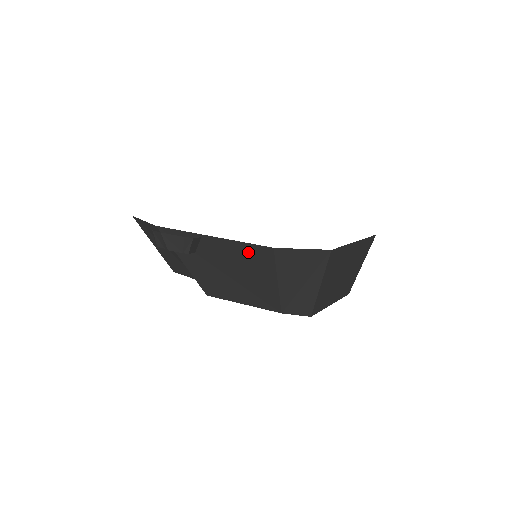
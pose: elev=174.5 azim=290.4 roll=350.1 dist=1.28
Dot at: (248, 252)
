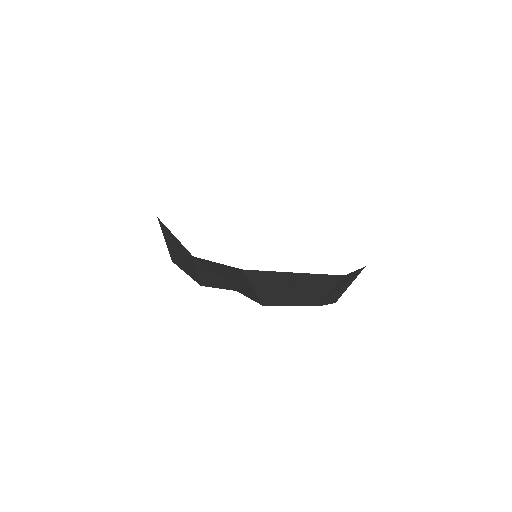
Dot at: (321, 279)
